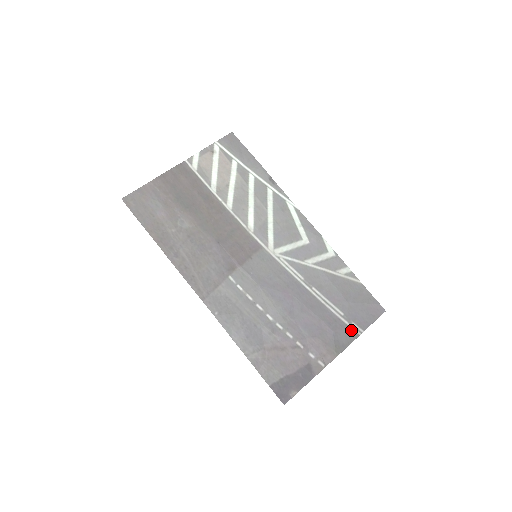
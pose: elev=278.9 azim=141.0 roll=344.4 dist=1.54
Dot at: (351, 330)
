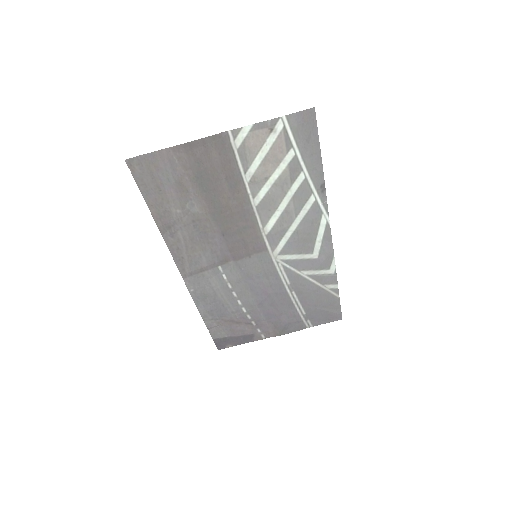
Dot at: (303, 324)
